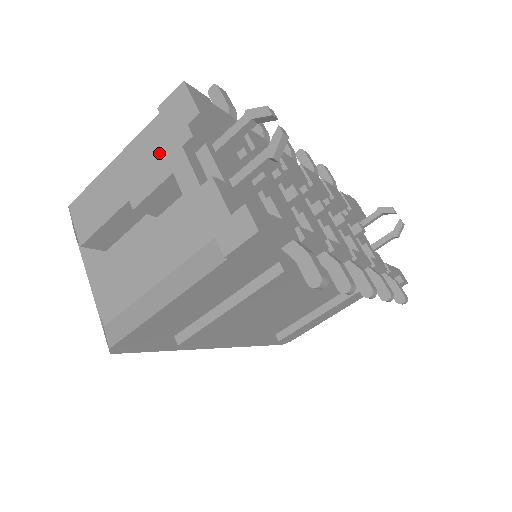
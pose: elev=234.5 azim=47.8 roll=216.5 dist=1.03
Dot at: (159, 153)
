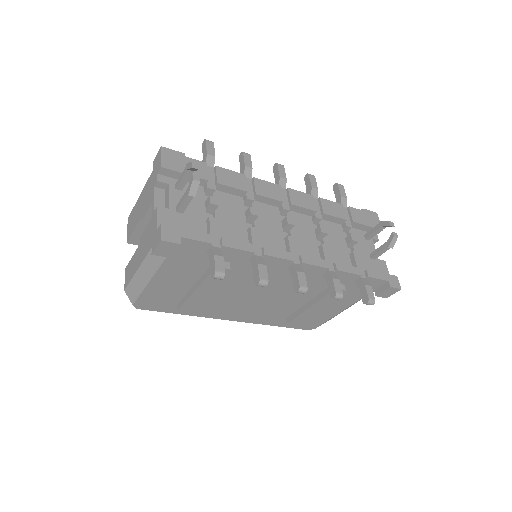
Dot at: occluded
